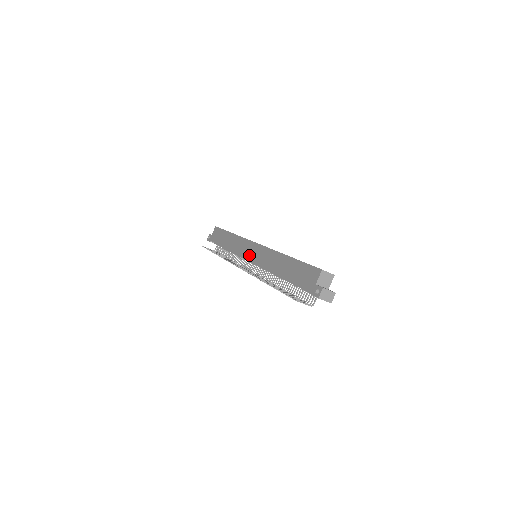
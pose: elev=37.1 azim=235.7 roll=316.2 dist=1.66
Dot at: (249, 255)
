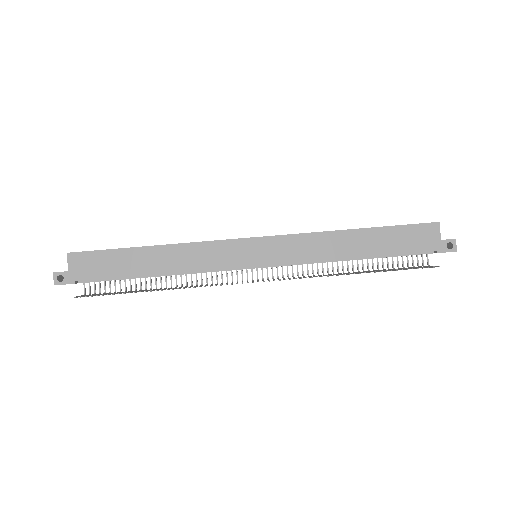
Dot at: (254, 259)
